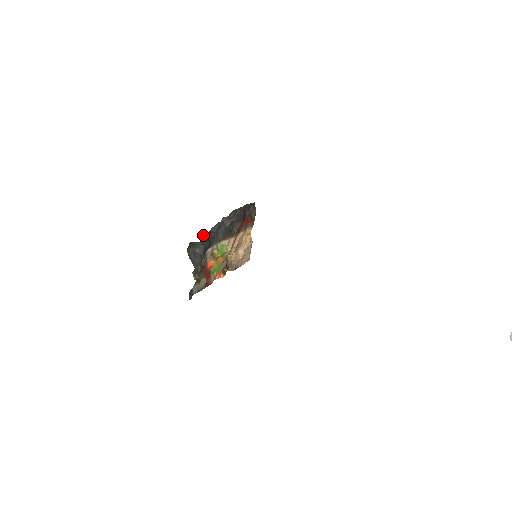
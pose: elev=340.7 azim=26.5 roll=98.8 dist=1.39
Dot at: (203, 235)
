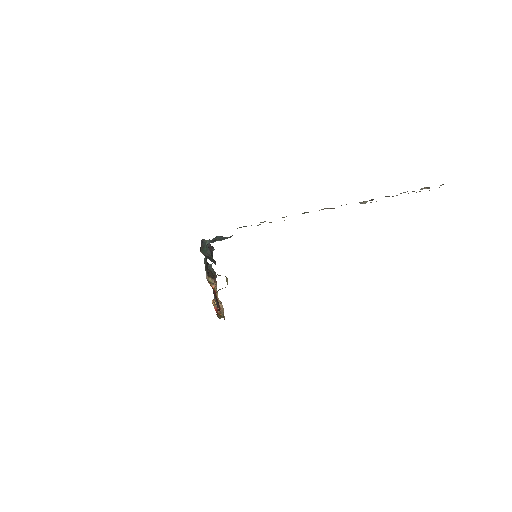
Dot at: occluded
